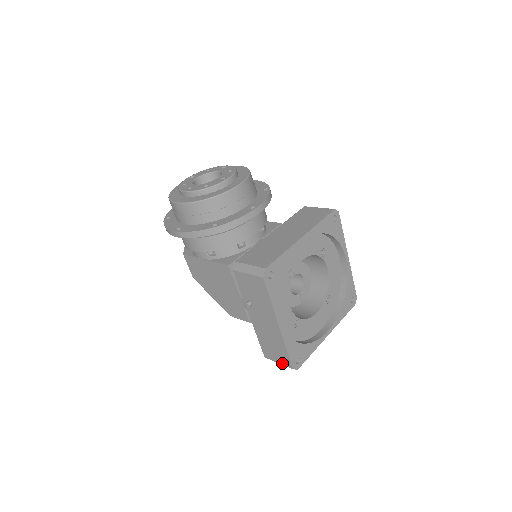
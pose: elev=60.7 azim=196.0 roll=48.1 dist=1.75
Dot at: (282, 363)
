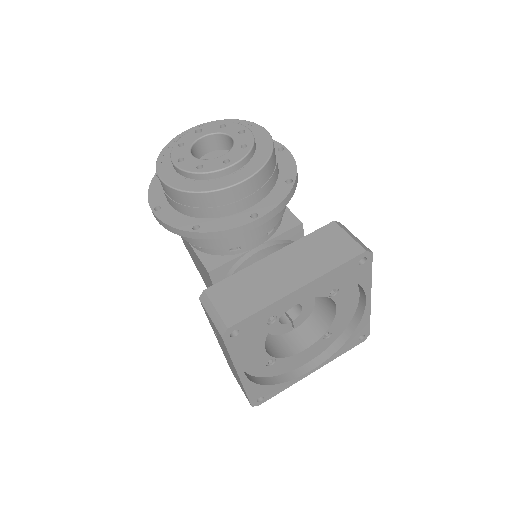
Dot at: occluded
